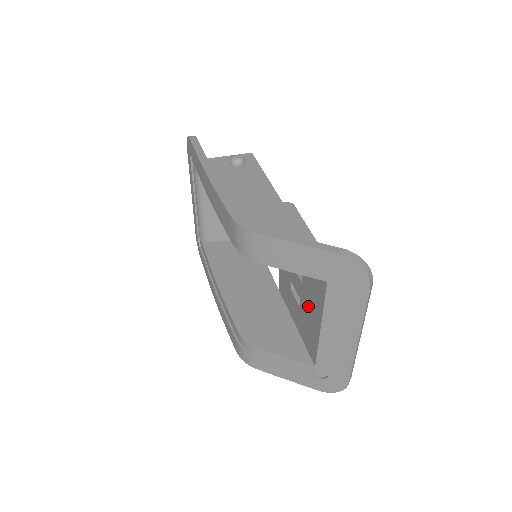
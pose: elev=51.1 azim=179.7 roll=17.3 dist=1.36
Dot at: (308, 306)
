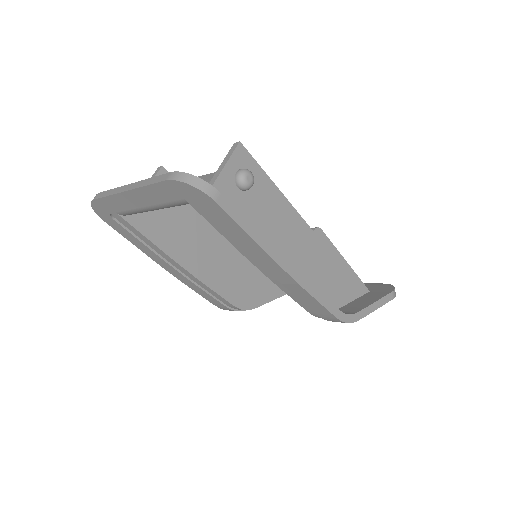
Dot at: occluded
